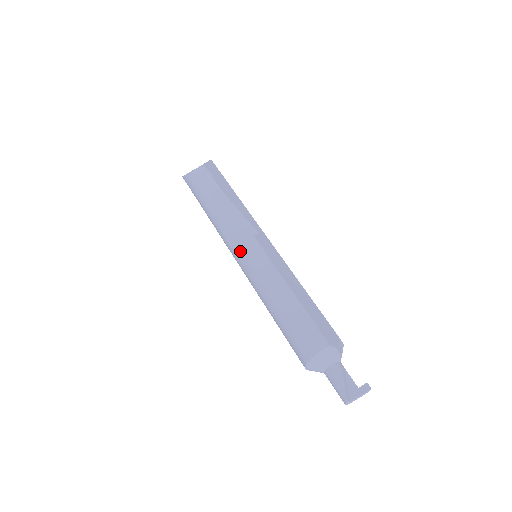
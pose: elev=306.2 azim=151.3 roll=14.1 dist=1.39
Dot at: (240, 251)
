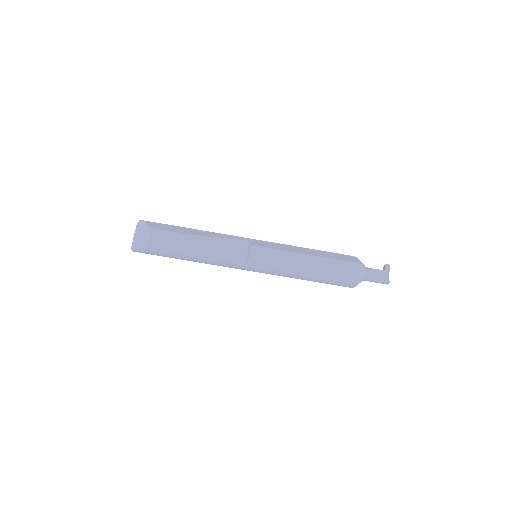
Dot at: (252, 262)
